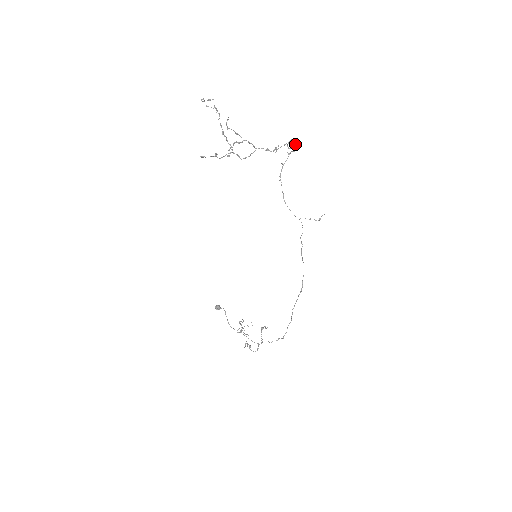
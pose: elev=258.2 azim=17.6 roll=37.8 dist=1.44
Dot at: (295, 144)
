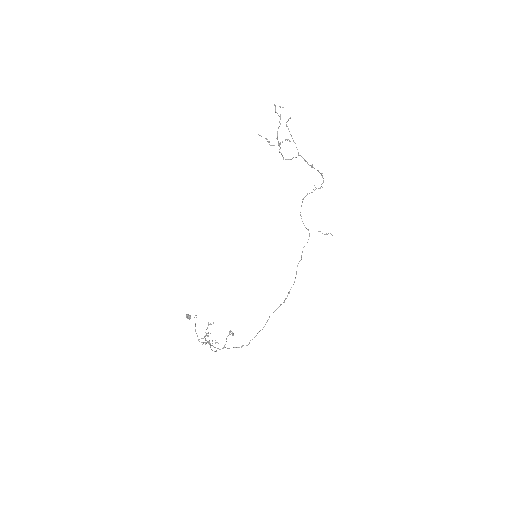
Dot at: (323, 181)
